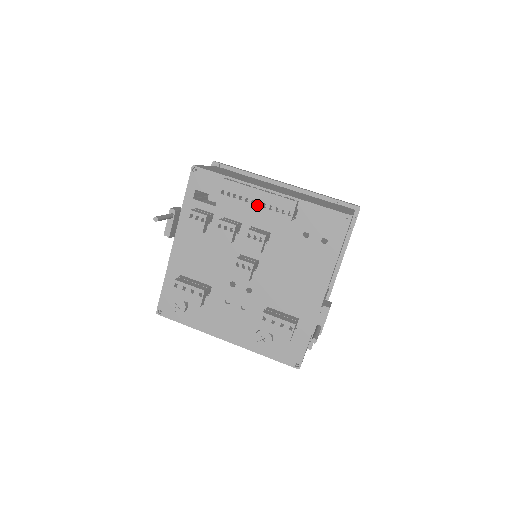
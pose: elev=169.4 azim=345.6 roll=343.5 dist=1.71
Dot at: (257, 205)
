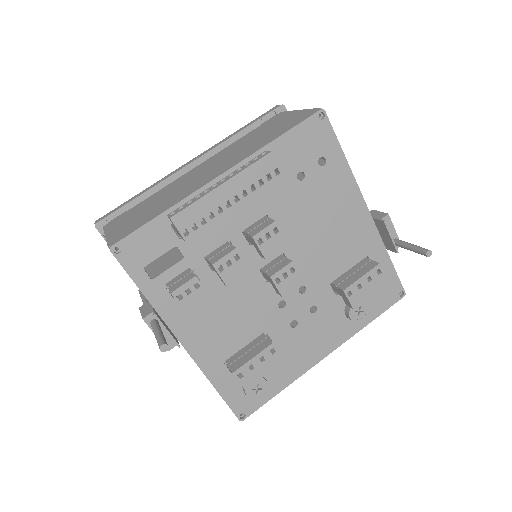
Dot at: (235, 203)
